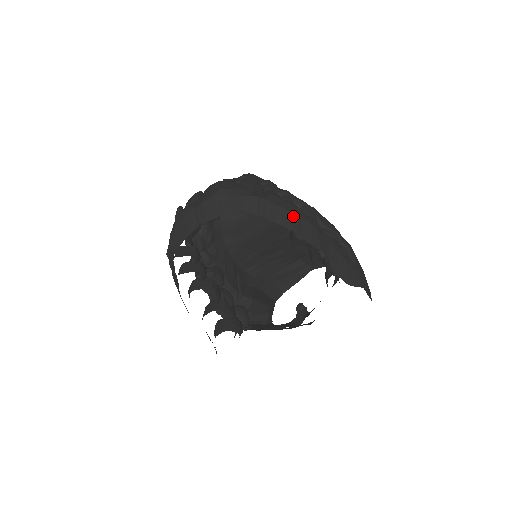
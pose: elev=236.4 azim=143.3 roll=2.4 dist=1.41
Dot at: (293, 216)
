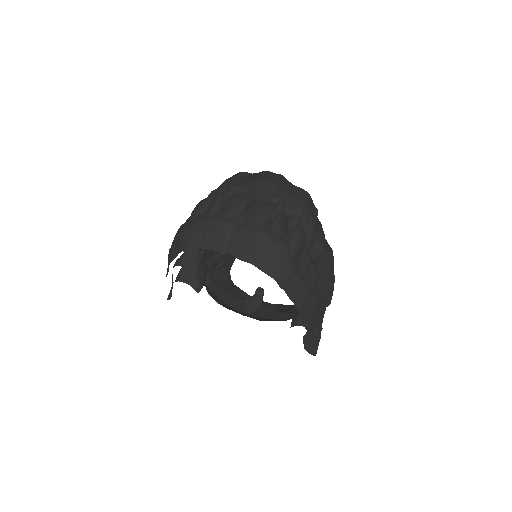
Dot at: (308, 297)
